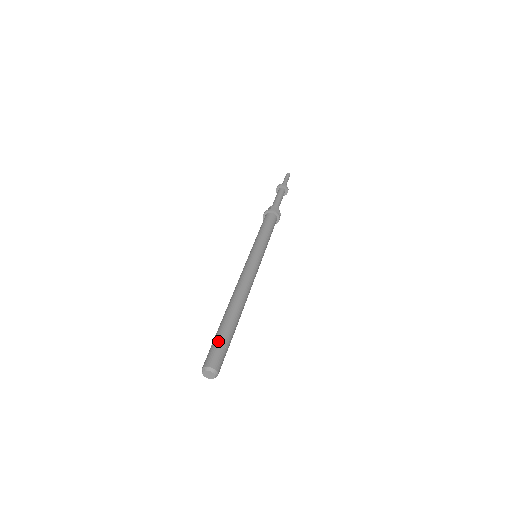
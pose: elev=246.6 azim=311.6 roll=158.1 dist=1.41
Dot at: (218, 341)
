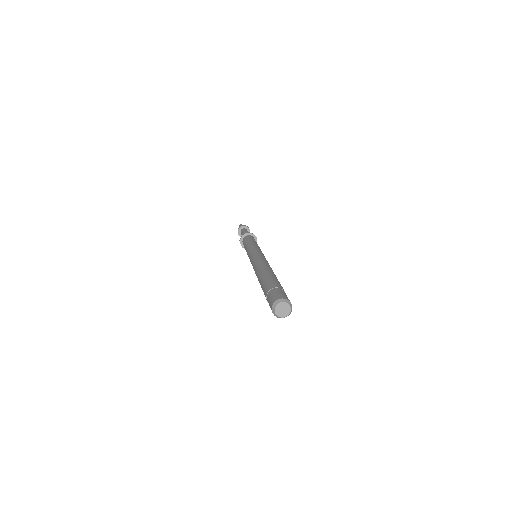
Dot at: (274, 286)
